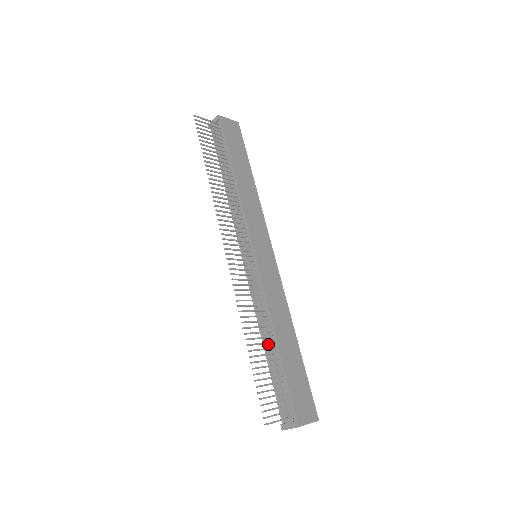
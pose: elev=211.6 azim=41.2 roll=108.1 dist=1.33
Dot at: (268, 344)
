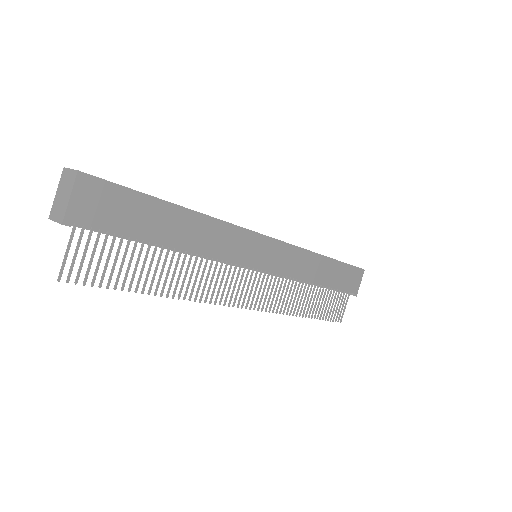
Dot at: occluded
